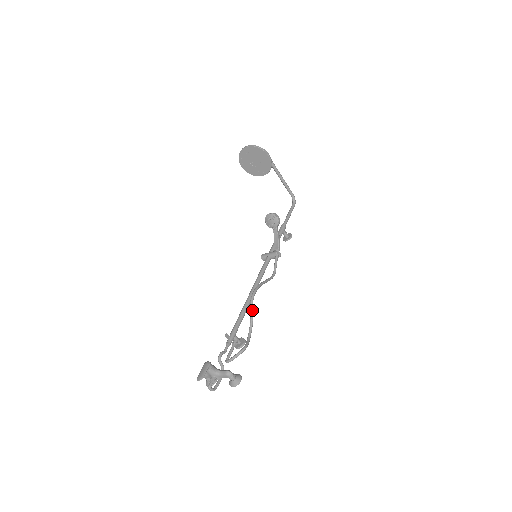
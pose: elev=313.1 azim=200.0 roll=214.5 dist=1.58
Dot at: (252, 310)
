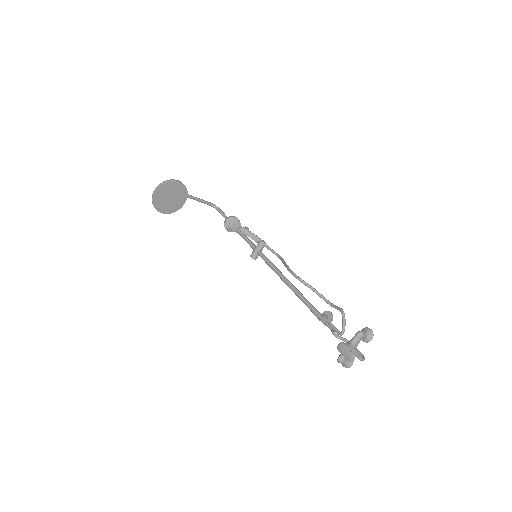
Dot at: (309, 285)
